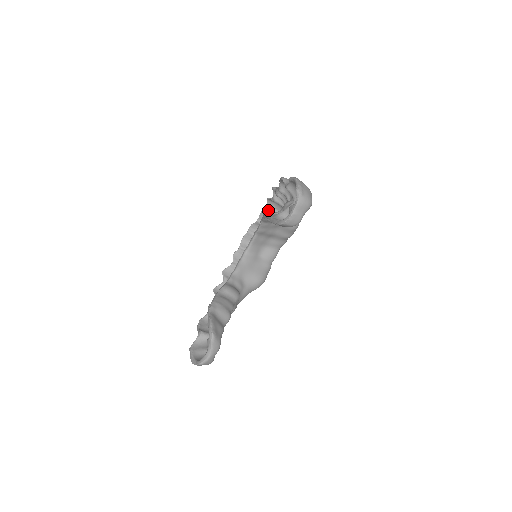
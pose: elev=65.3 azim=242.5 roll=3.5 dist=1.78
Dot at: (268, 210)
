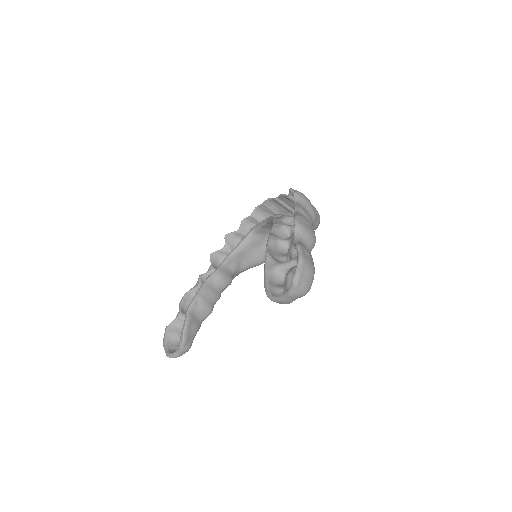
Dot at: (289, 198)
